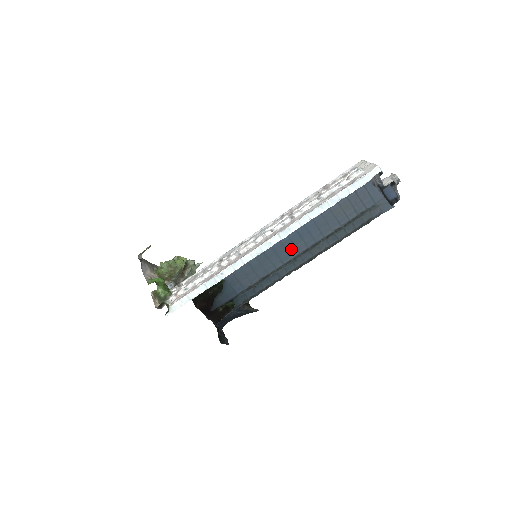
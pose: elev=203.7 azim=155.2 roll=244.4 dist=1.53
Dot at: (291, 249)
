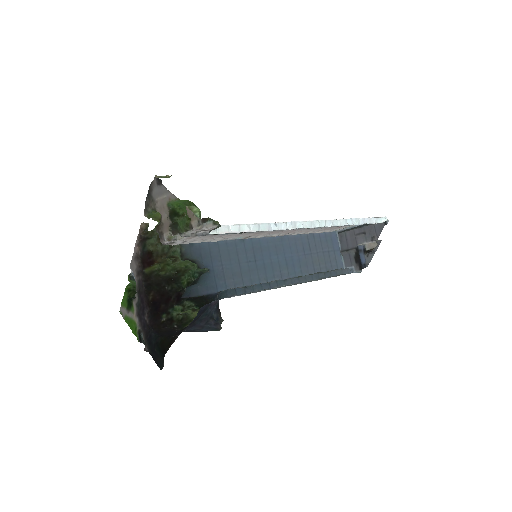
Dot at: (277, 272)
